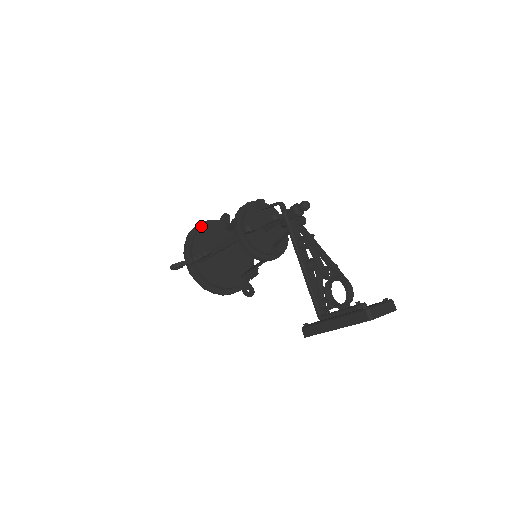
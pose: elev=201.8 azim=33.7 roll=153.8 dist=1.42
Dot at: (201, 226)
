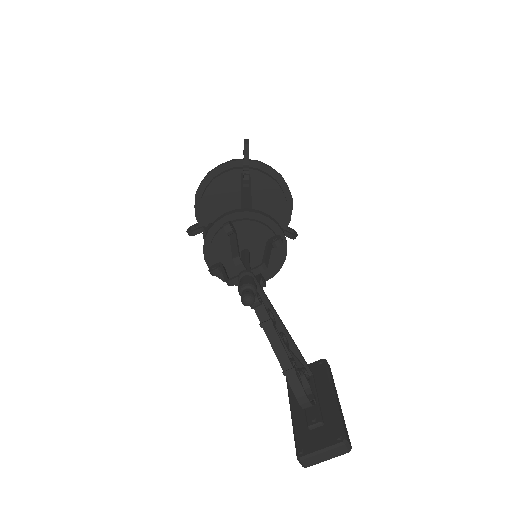
Dot at: (210, 179)
